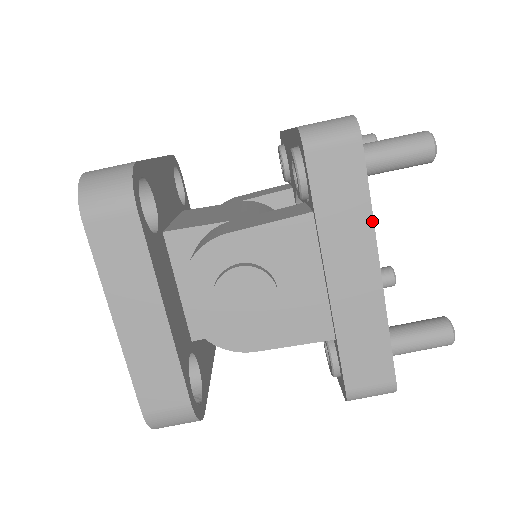
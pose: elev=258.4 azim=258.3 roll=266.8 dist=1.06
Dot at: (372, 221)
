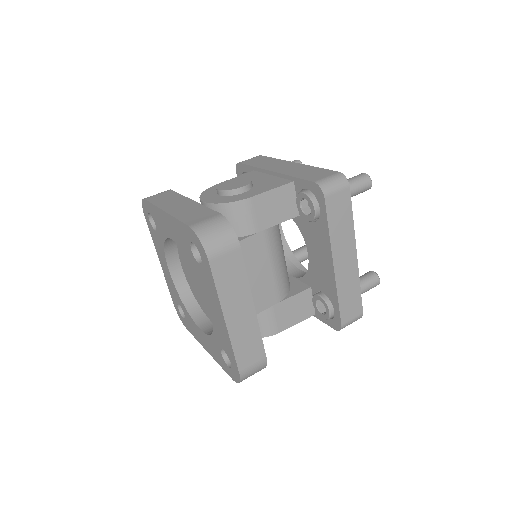
Dot at: (280, 160)
